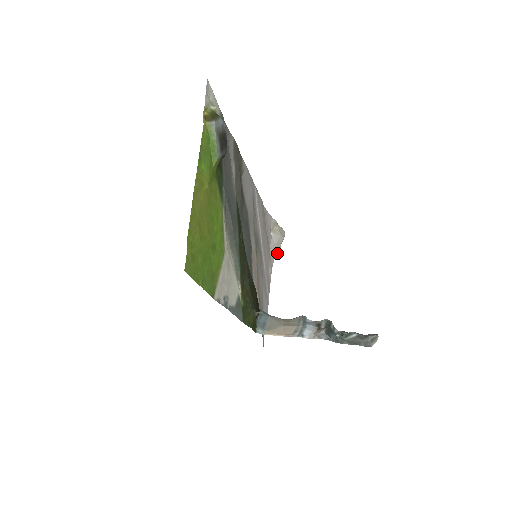
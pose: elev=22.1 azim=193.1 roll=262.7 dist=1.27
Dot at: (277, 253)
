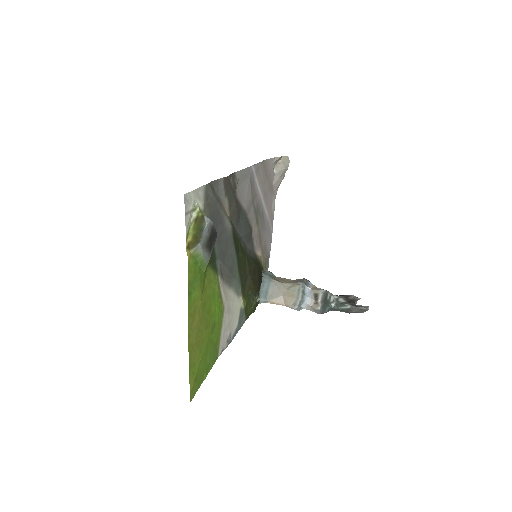
Dot at: occluded
